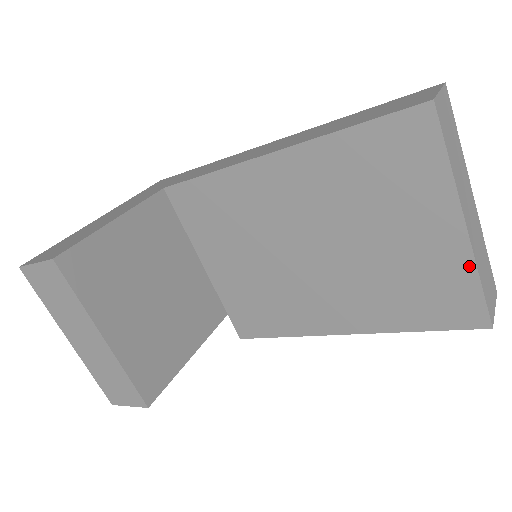
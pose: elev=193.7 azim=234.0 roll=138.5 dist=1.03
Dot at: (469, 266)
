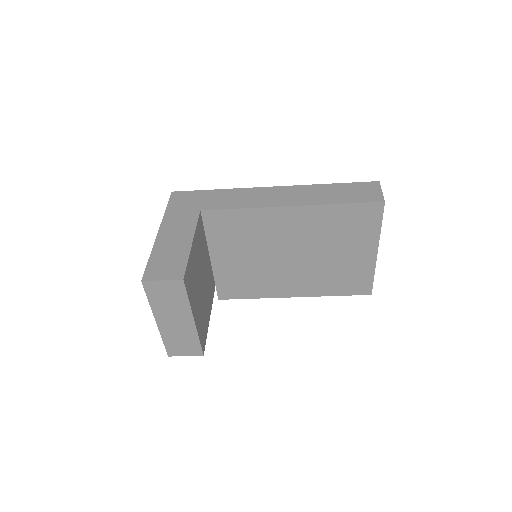
Dot at: (372, 269)
